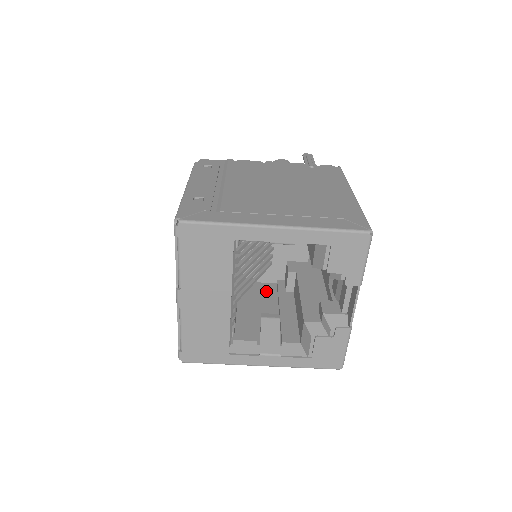
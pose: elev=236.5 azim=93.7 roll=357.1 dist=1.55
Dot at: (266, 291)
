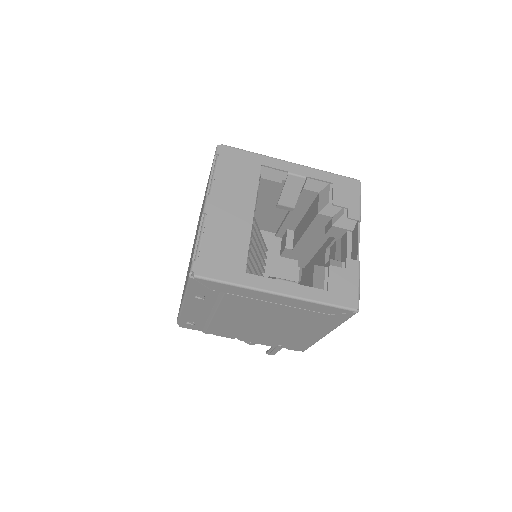
Dot at: occluded
